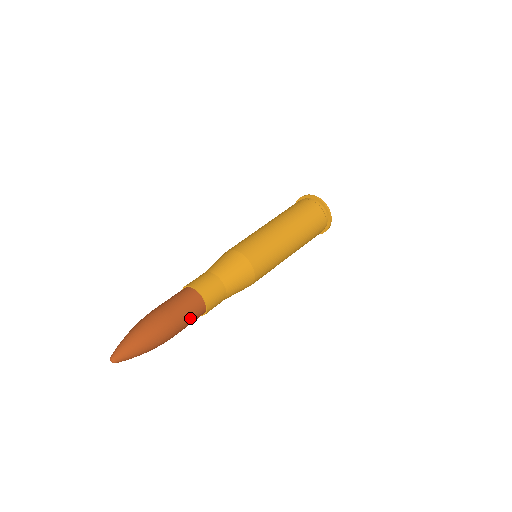
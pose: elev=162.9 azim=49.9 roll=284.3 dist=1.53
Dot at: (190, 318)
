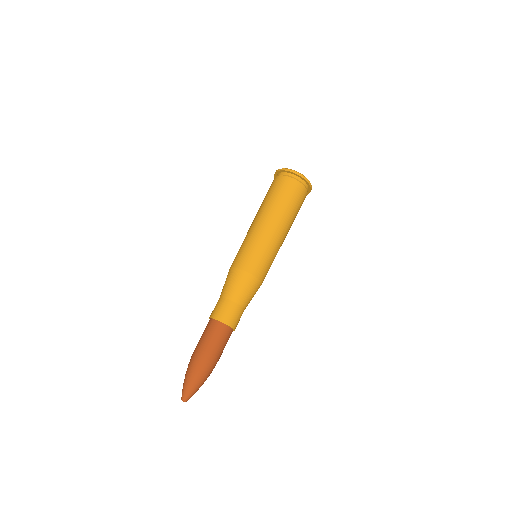
Dot at: (219, 341)
